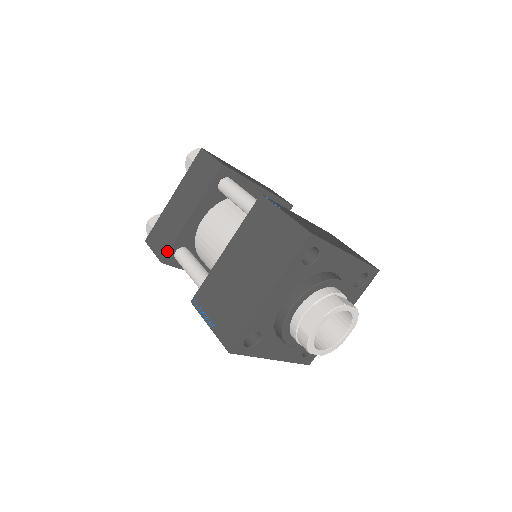
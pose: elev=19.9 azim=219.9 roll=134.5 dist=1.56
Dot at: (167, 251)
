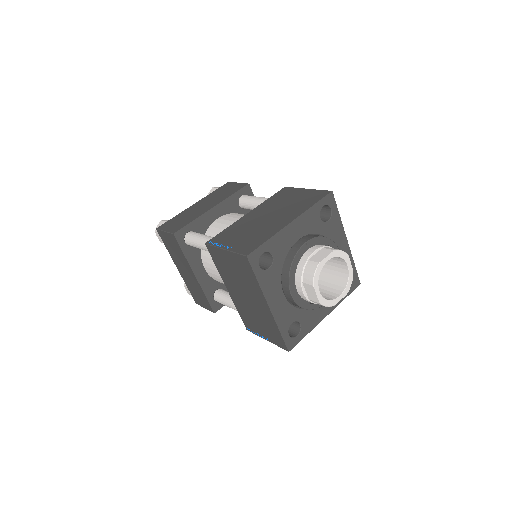
Dot at: (182, 227)
